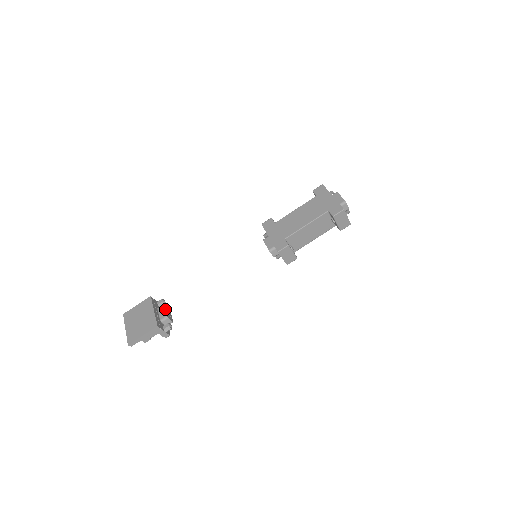
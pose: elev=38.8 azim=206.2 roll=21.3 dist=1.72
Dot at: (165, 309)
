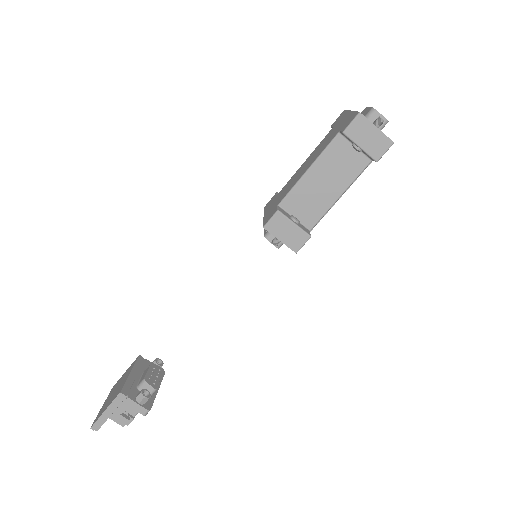
Dot at: (148, 369)
